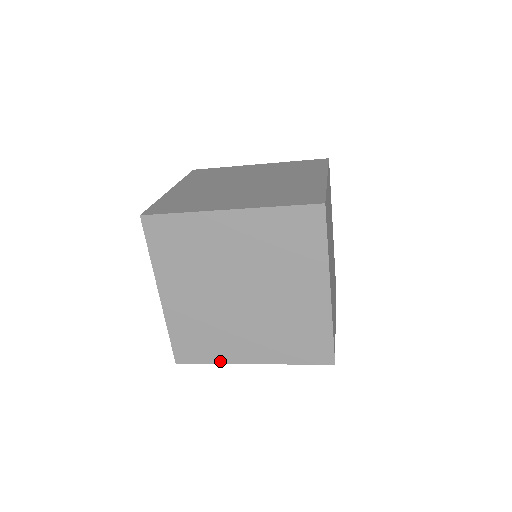
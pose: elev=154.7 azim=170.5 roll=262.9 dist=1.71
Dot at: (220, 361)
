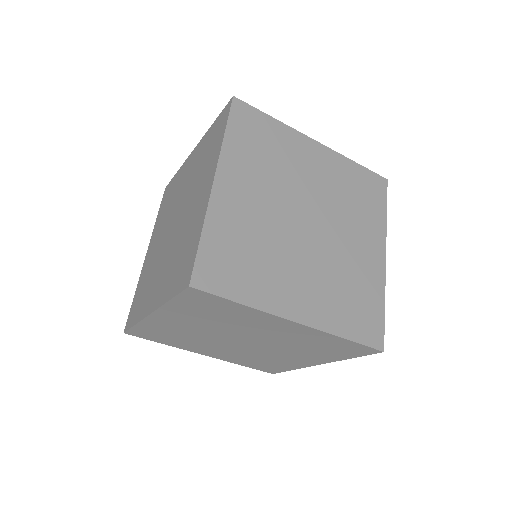
Dot at: (256, 304)
